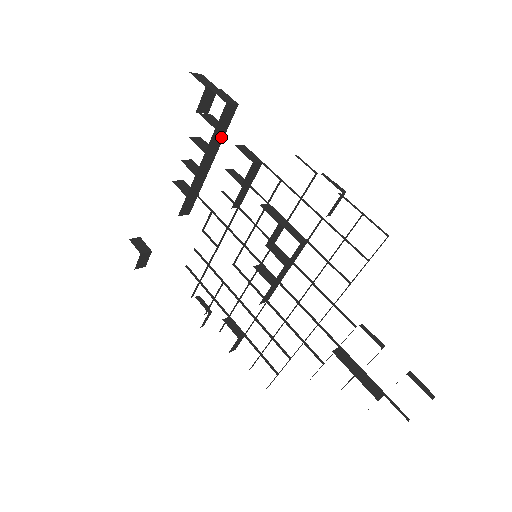
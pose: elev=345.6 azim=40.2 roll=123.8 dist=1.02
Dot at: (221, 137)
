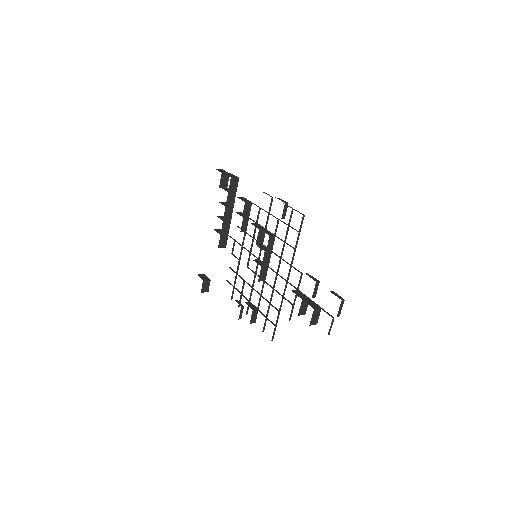
Dot at: (234, 197)
